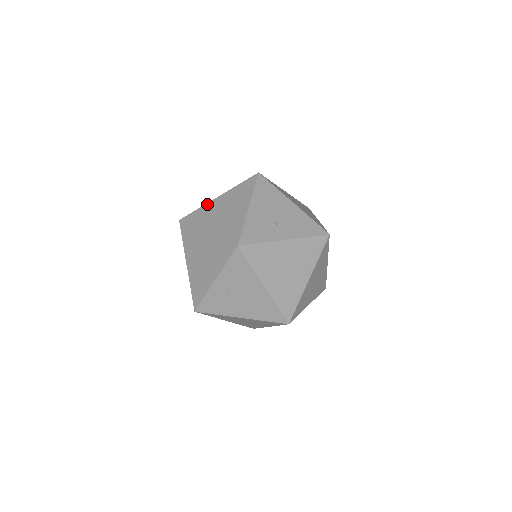
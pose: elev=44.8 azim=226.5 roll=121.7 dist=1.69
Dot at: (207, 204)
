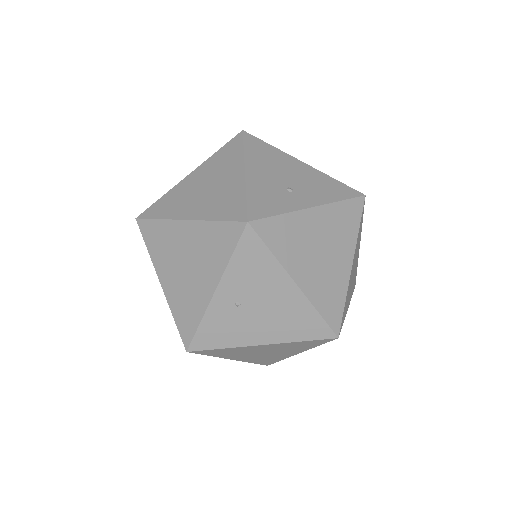
Dot at: (175, 187)
